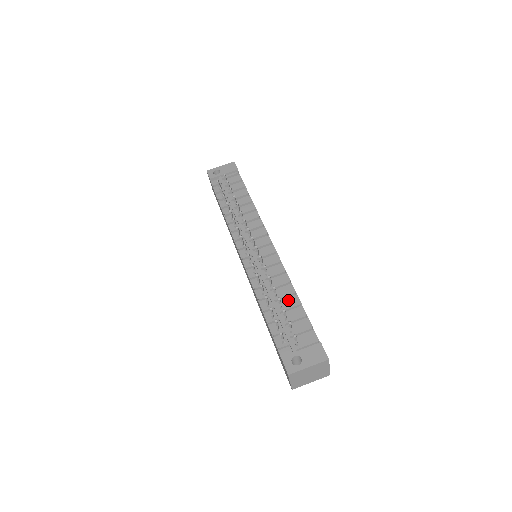
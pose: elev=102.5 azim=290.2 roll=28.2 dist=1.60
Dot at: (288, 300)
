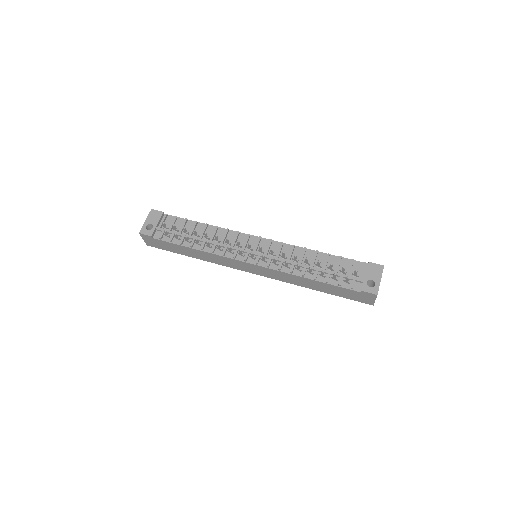
Dot at: (319, 259)
